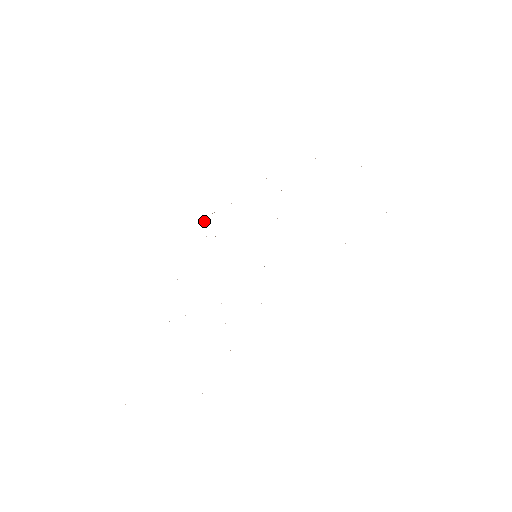
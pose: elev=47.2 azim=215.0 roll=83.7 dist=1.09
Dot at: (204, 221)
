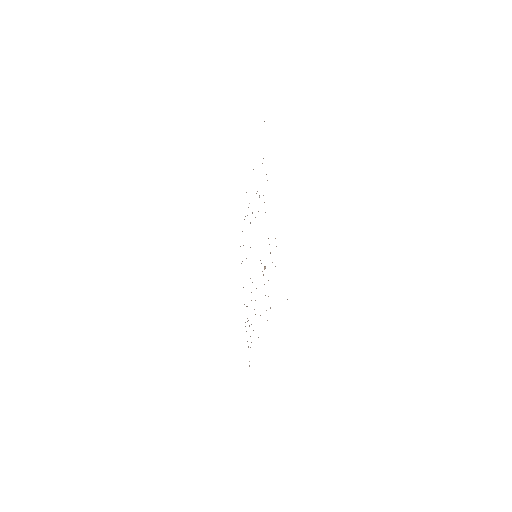
Dot at: occluded
